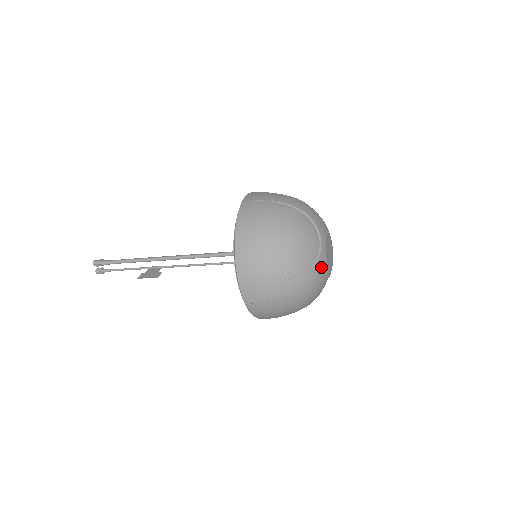
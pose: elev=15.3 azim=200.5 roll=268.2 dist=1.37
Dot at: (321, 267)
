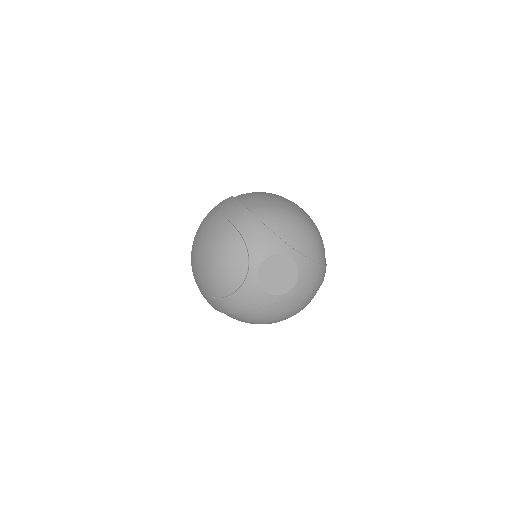
Dot at: (250, 293)
